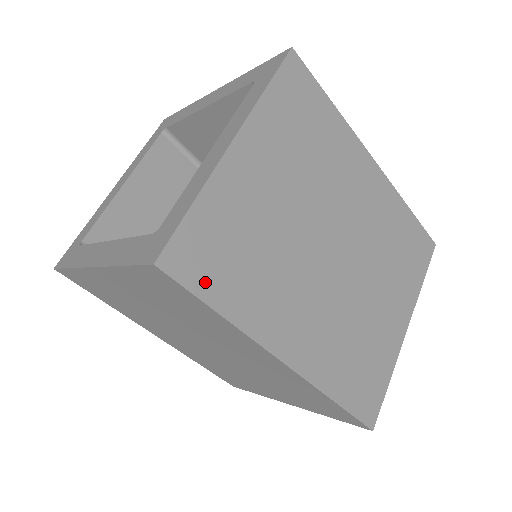
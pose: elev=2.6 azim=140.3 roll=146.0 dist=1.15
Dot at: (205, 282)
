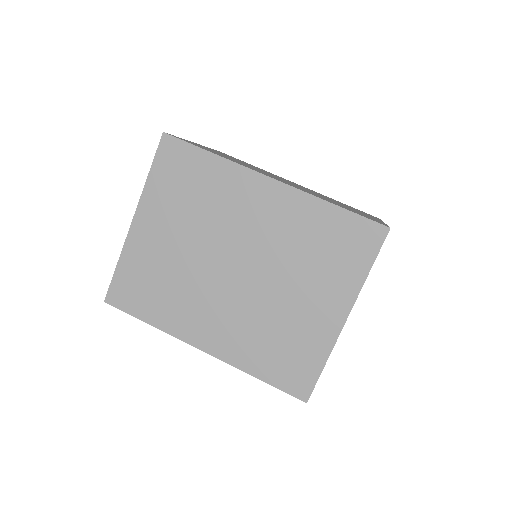
Dot at: (134, 306)
